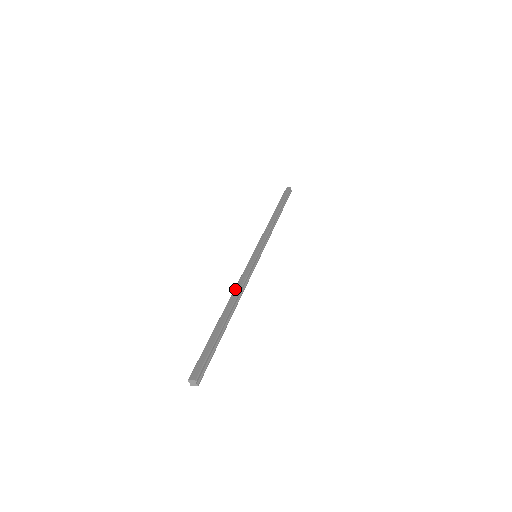
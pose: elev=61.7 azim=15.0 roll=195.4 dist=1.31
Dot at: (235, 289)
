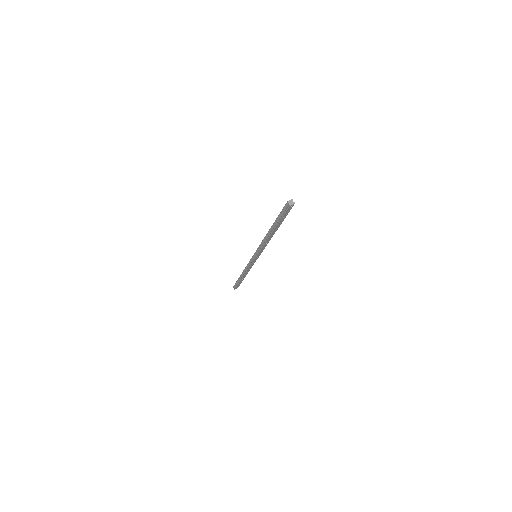
Dot at: (264, 238)
